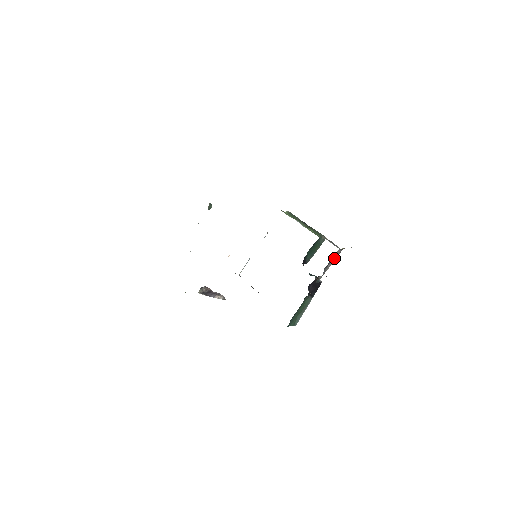
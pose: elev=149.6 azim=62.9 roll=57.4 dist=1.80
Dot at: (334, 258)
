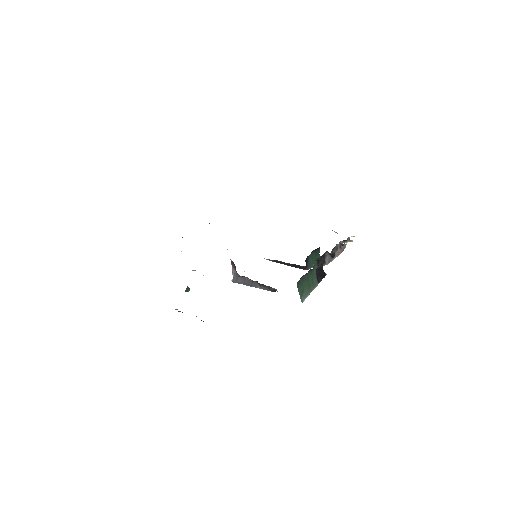
Dot at: (338, 252)
